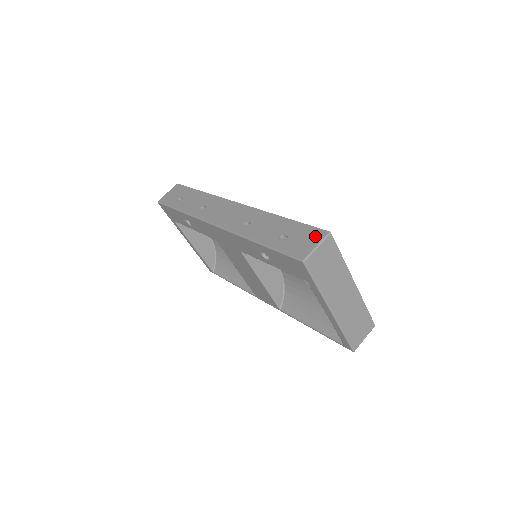
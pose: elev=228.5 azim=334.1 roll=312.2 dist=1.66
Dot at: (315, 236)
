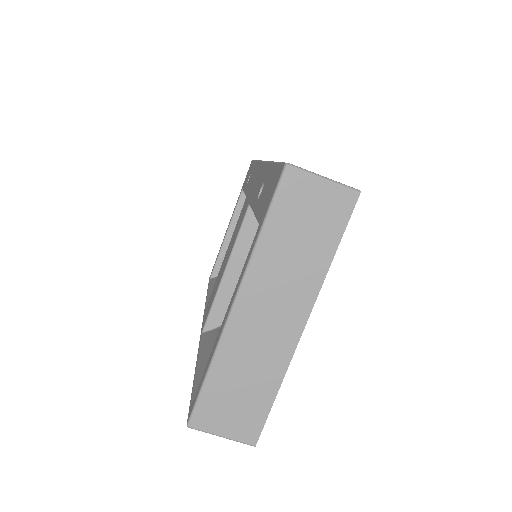
Dot at: occluded
